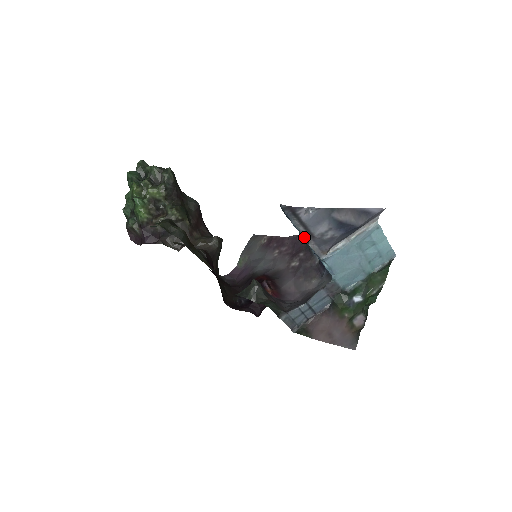
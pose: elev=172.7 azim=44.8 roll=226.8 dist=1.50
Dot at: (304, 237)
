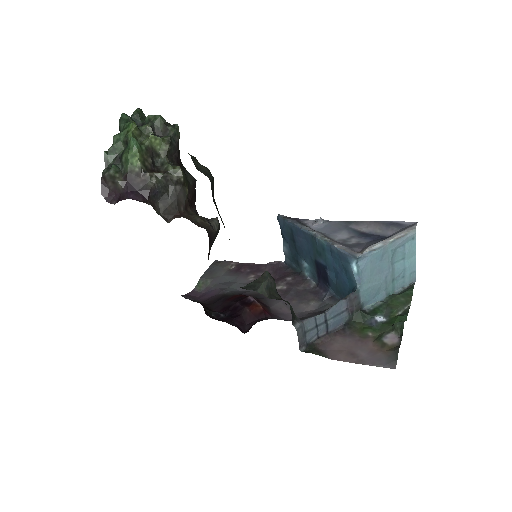
Dot at: (323, 239)
